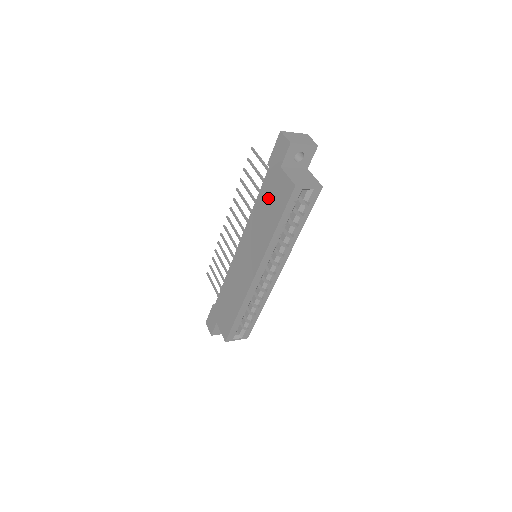
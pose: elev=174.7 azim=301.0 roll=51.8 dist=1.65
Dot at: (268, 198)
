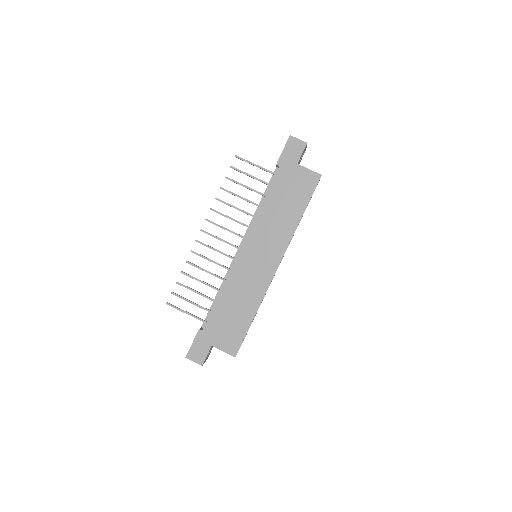
Dot at: (284, 193)
